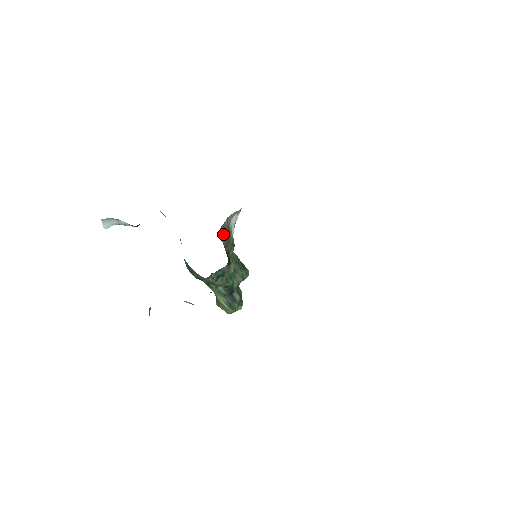
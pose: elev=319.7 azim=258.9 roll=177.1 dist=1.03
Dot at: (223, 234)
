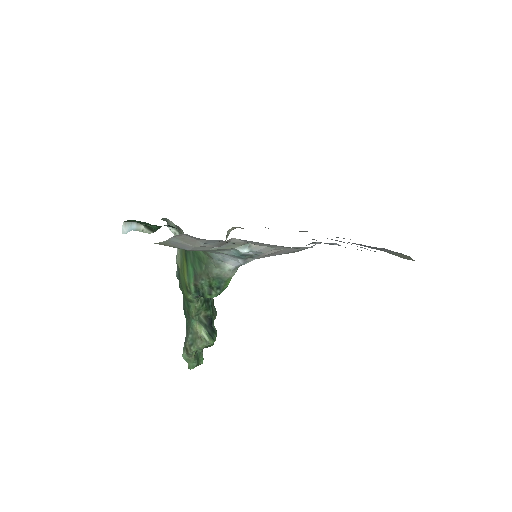
Dot at: occluded
